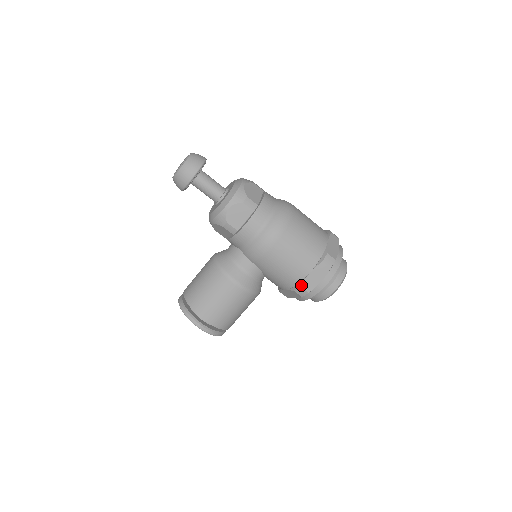
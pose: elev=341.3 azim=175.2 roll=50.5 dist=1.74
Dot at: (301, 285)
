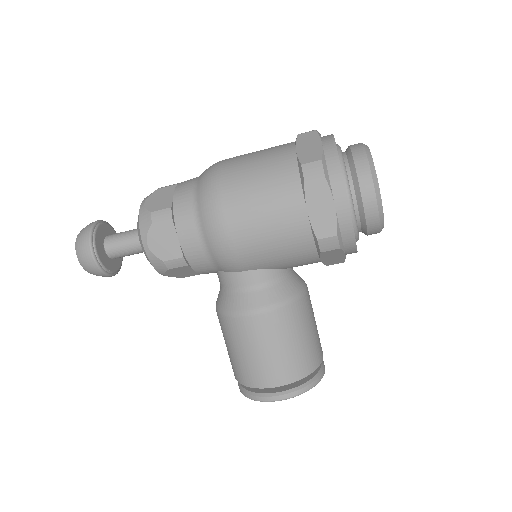
Dot at: (316, 237)
